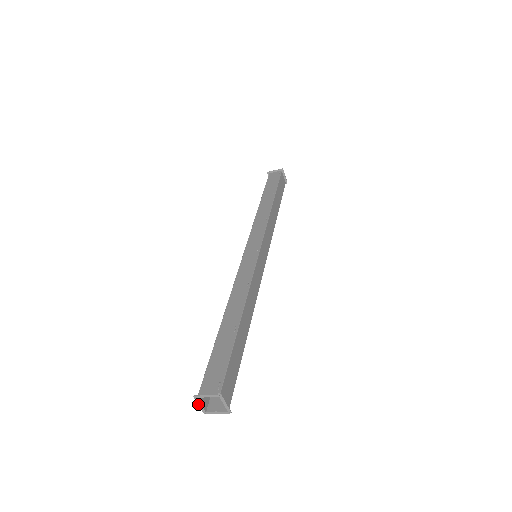
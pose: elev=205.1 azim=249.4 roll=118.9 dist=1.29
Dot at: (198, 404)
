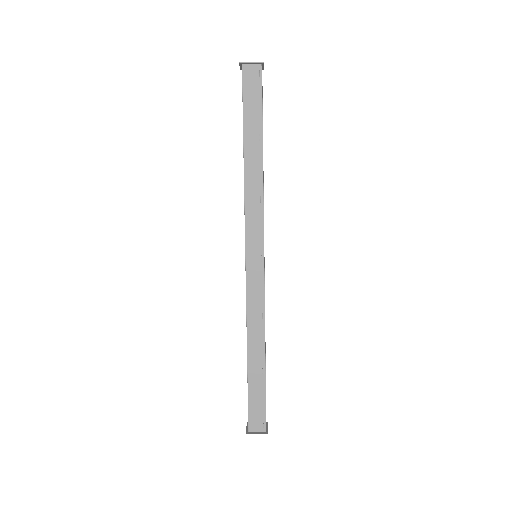
Dot at: (246, 429)
